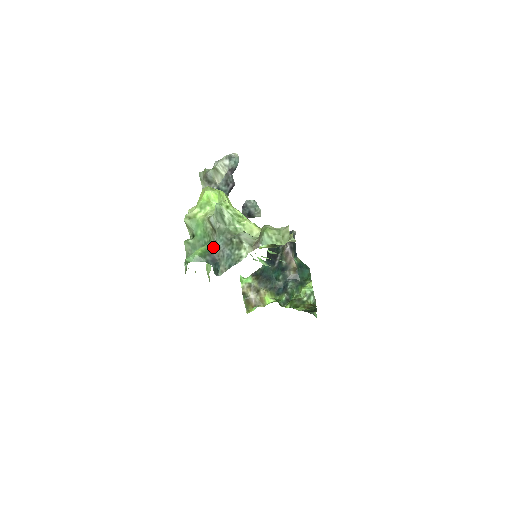
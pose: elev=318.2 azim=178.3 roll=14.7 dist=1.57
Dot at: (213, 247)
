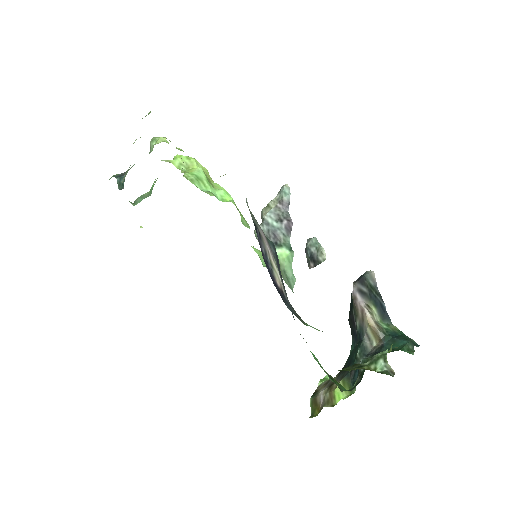
Dot at: occluded
